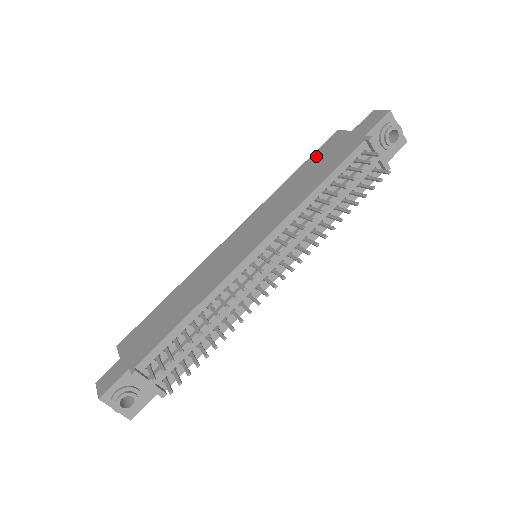
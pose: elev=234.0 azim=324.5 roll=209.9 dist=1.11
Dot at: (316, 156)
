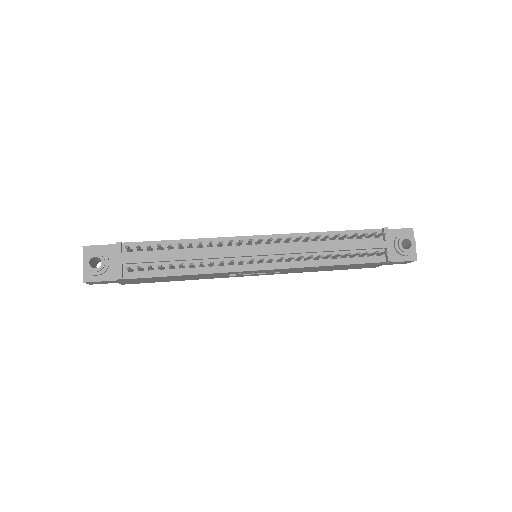
Dot at: occluded
